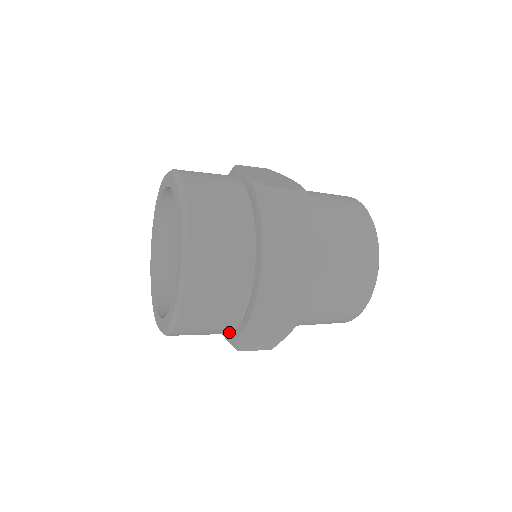
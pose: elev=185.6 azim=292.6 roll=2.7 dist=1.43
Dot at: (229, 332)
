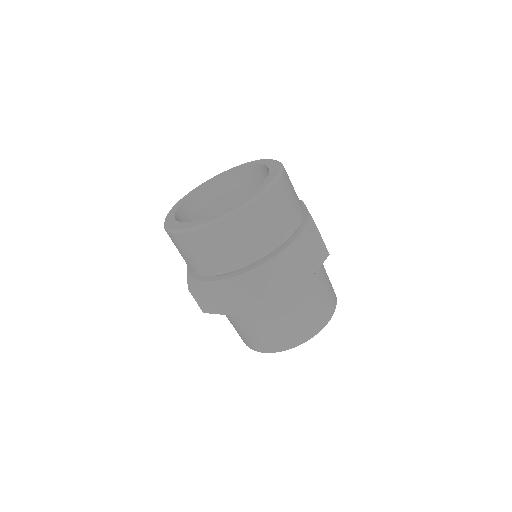
Dot at: (262, 255)
